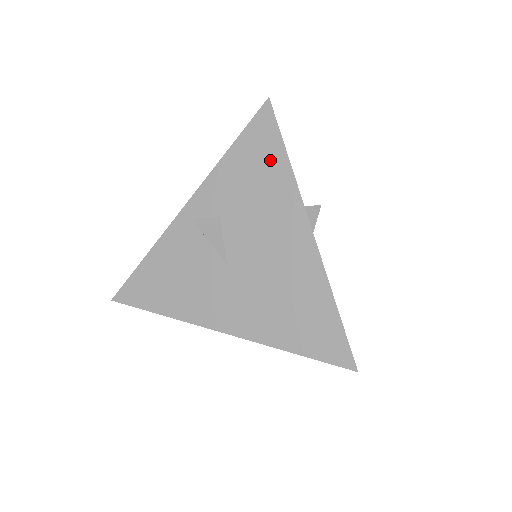
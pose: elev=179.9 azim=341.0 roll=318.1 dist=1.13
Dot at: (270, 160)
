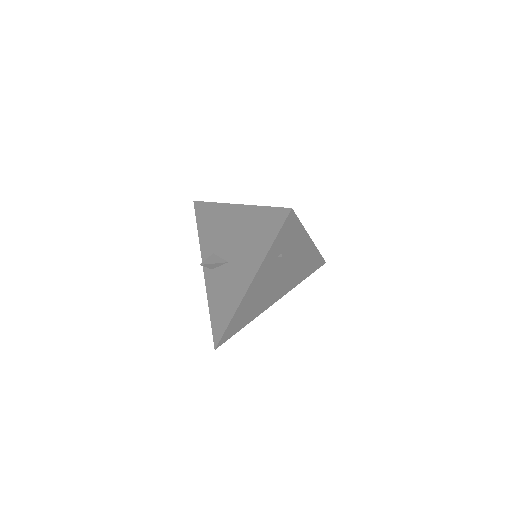
Dot at: (208, 212)
